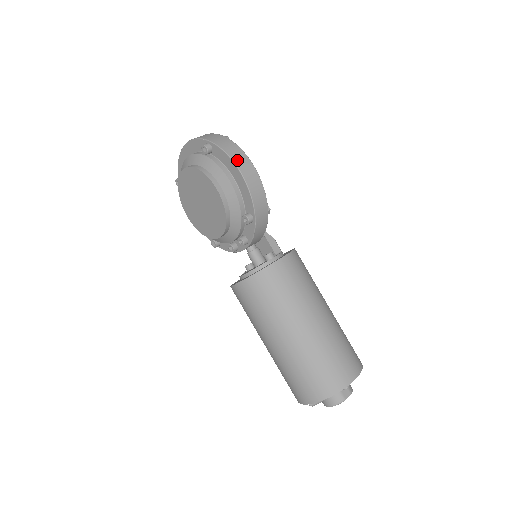
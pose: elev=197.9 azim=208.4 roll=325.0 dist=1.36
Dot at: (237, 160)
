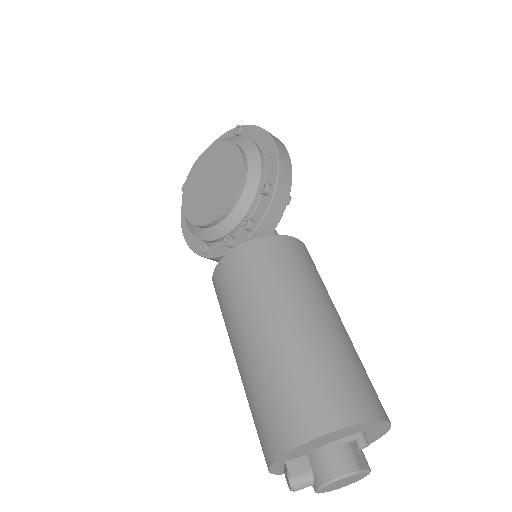
Dot at: (271, 135)
